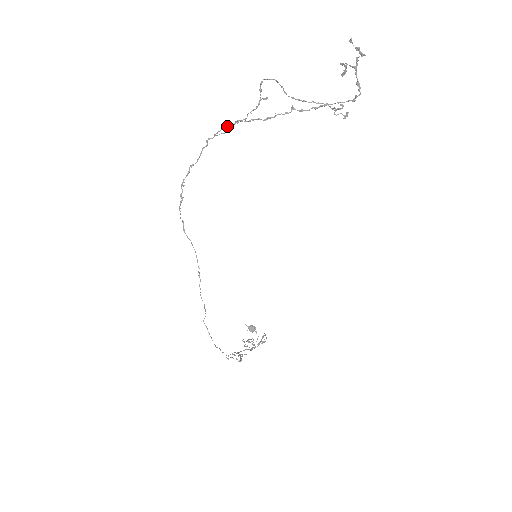
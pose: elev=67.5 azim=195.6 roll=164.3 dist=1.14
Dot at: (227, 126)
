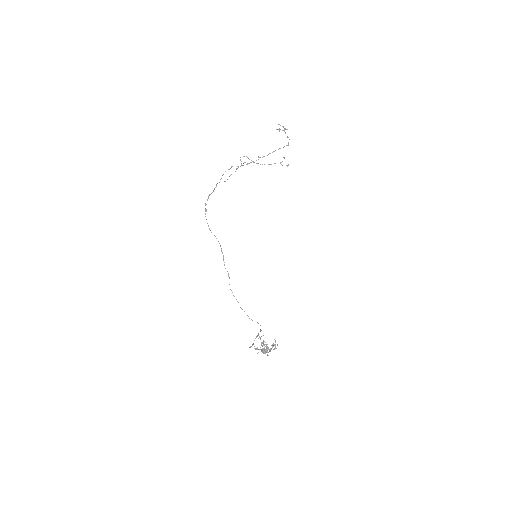
Dot at: occluded
